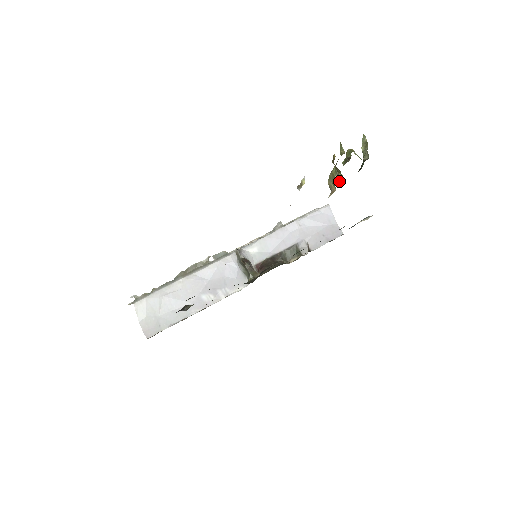
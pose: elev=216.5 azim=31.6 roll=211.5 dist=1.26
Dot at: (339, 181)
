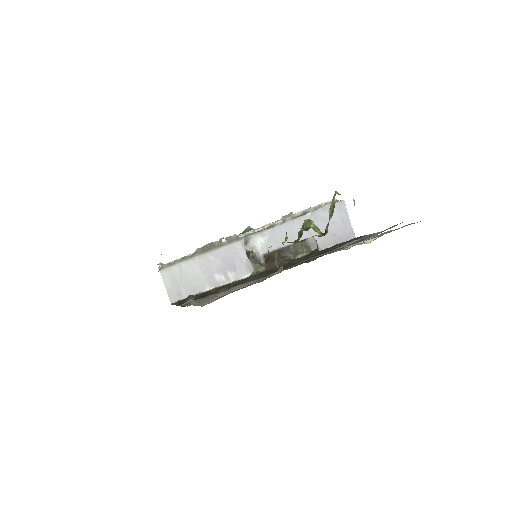
Dot at: (278, 270)
